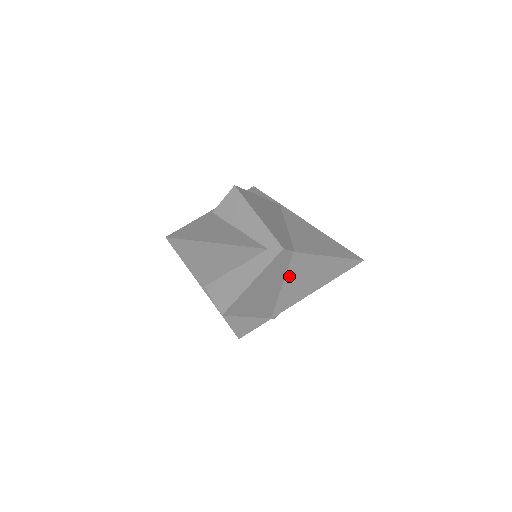
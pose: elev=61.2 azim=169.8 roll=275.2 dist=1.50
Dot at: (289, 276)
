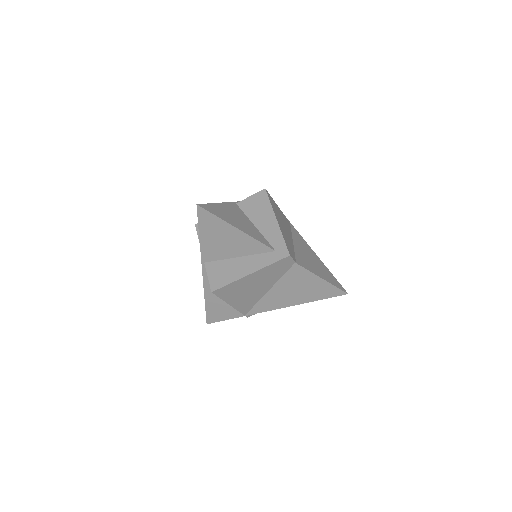
Dot at: (280, 283)
